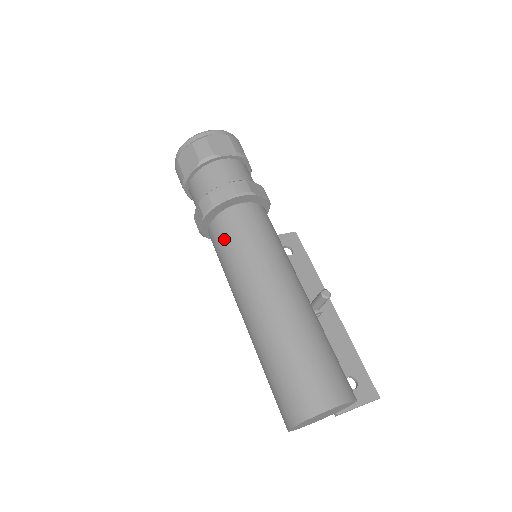
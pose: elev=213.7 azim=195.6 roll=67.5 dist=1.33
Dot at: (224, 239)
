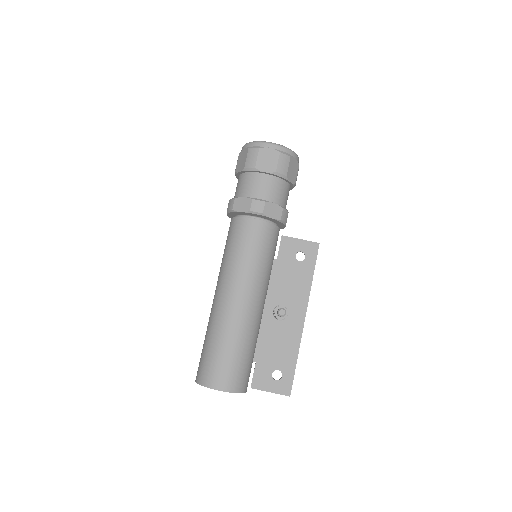
Dot at: (229, 238)
